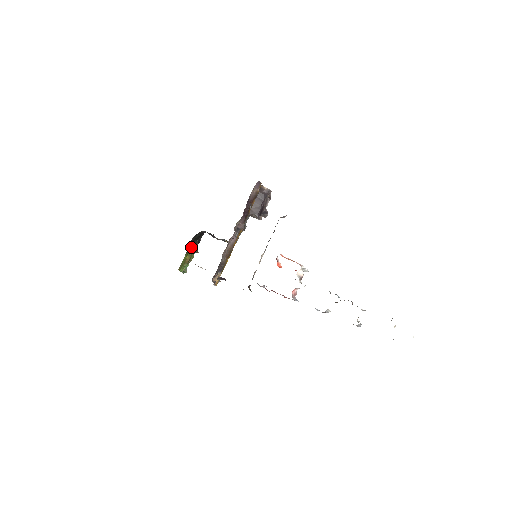
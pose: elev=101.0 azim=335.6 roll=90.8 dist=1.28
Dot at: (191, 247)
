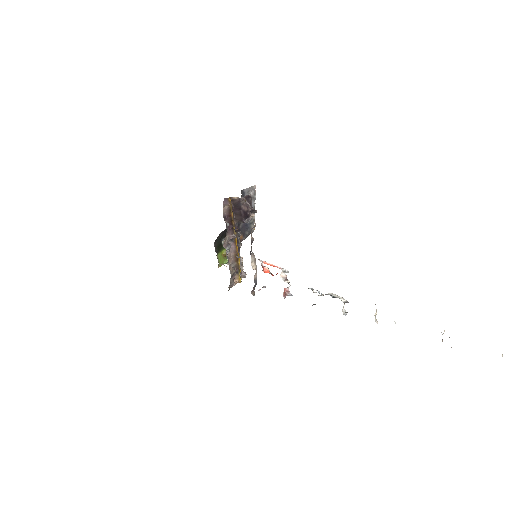
Dot at: (222, 245)
